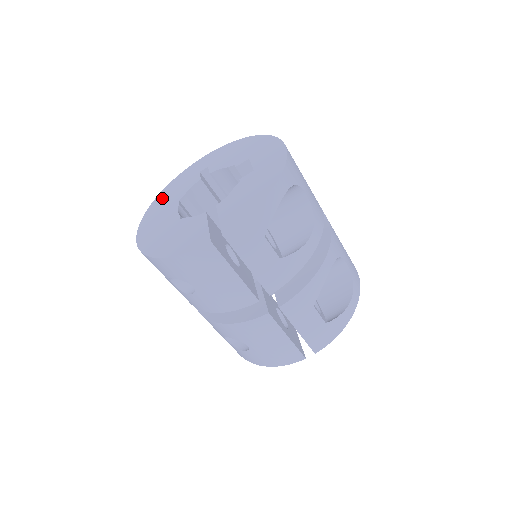
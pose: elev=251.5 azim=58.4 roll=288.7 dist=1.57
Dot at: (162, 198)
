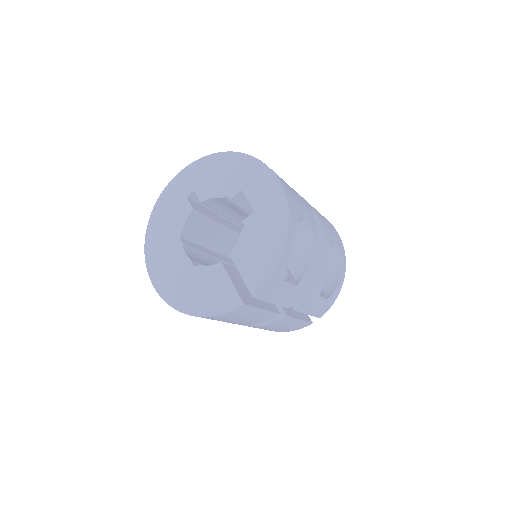
Dot at: (156, 229)
